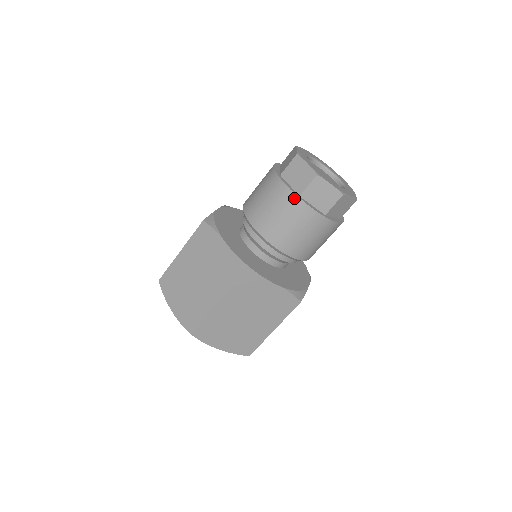
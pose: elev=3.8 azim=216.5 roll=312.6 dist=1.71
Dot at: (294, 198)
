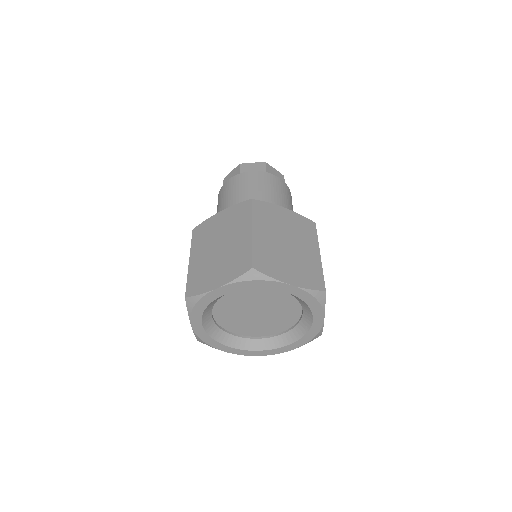
Dot at: occluded
